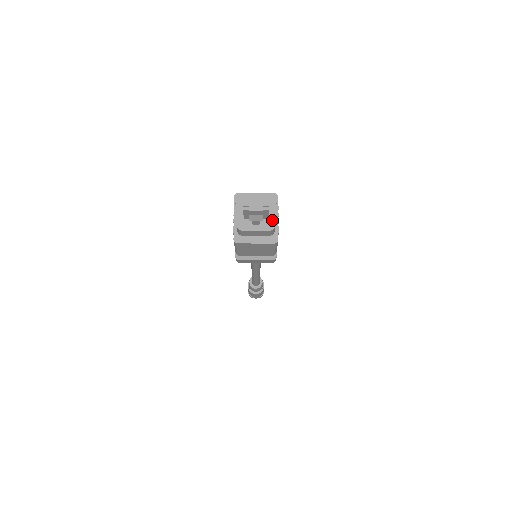
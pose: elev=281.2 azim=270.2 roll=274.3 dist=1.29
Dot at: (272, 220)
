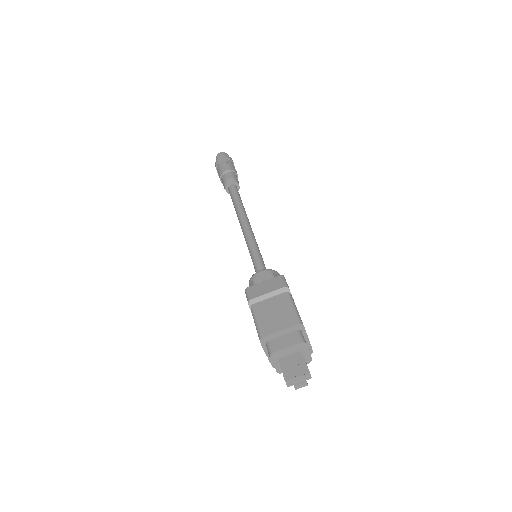
Dot at: (308, 357)
